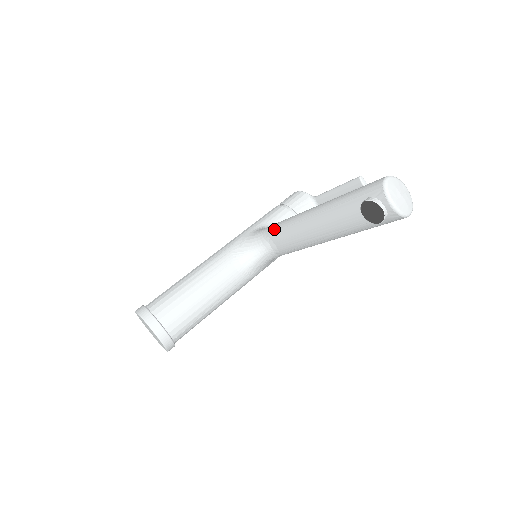
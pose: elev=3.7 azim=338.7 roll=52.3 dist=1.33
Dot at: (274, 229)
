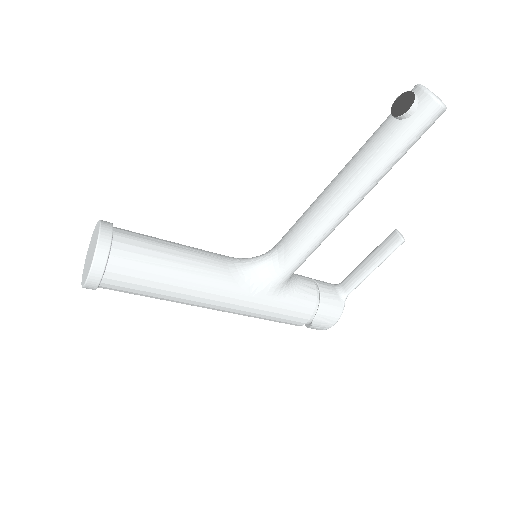
Dot at: occluded
